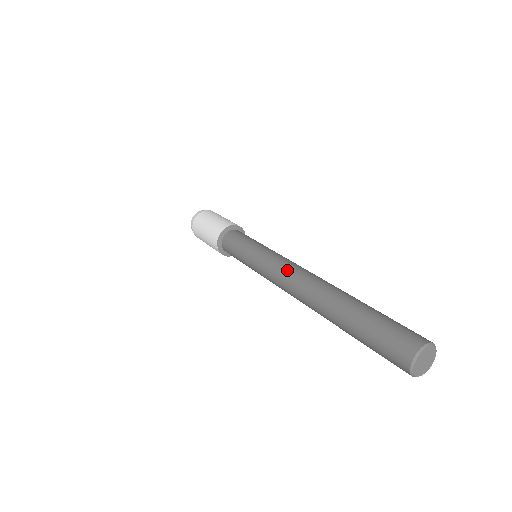
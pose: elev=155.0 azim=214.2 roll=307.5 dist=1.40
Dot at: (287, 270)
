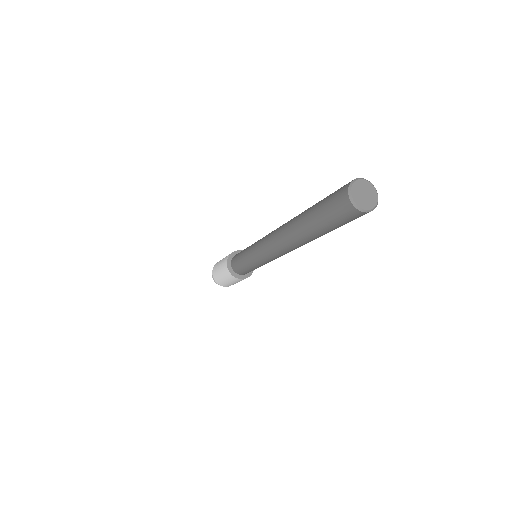
Dot at: (268, 235)
